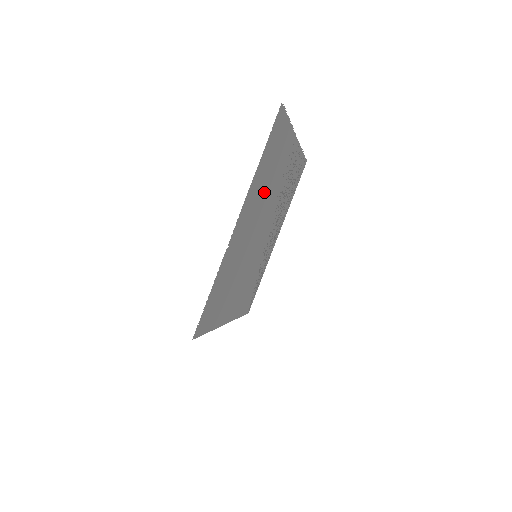
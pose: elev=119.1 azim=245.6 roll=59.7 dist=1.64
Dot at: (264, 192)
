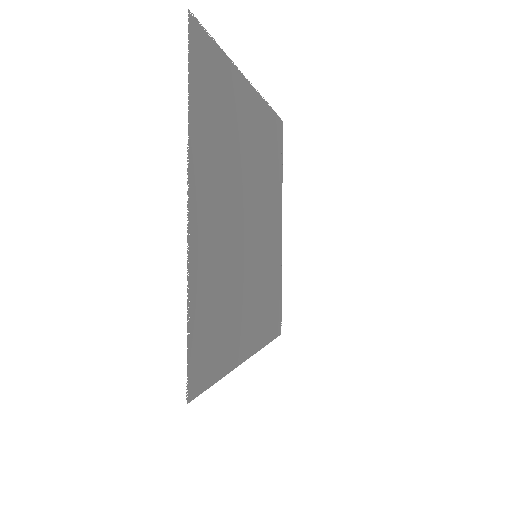
Dot at: (224, 160)
